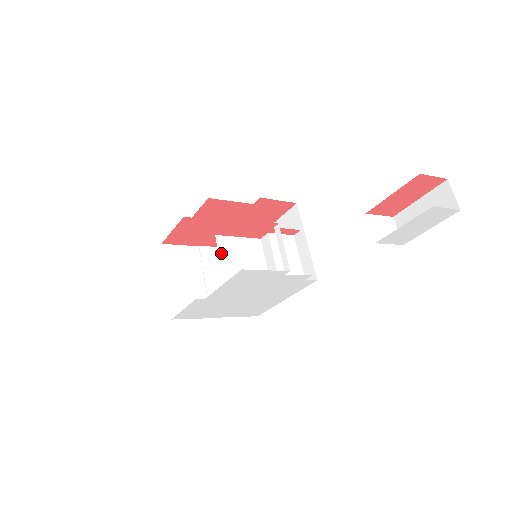
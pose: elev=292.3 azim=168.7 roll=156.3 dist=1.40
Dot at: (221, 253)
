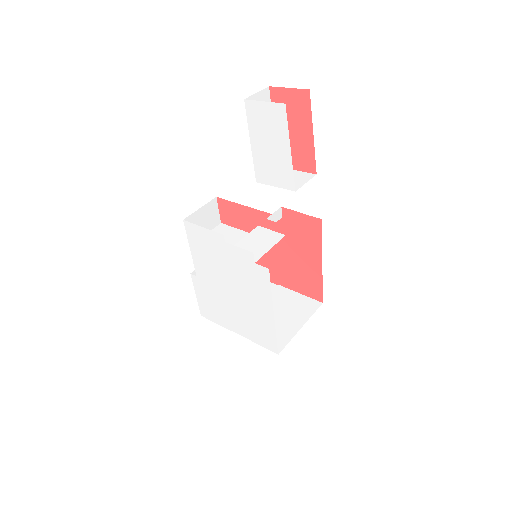
Dot at: occluded
